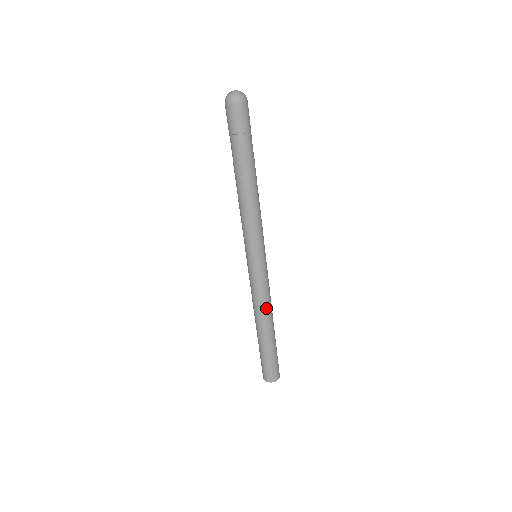
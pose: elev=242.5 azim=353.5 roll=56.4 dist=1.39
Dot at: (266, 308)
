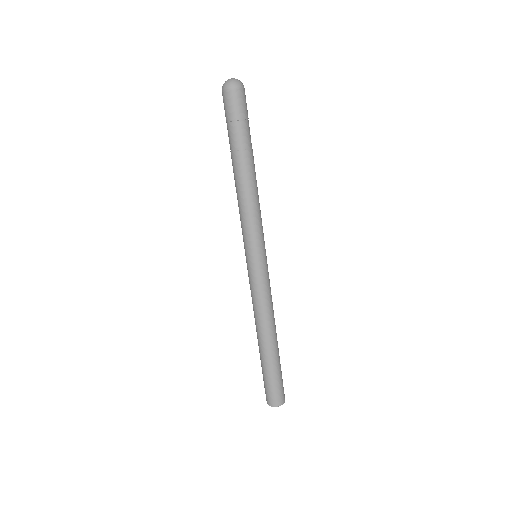
Dot at: (271, 314)
